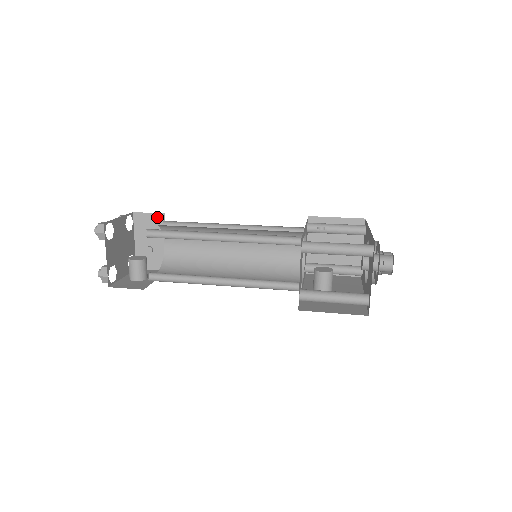
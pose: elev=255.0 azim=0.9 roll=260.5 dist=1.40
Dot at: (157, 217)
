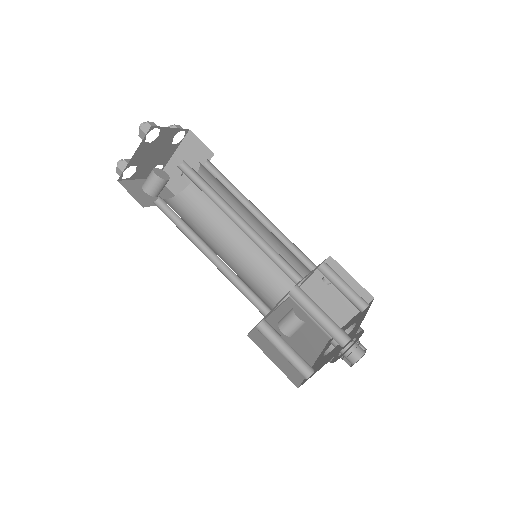
Dot at: (206, 151)
